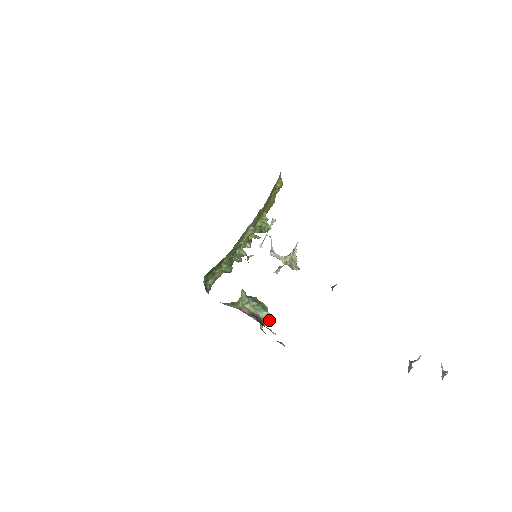
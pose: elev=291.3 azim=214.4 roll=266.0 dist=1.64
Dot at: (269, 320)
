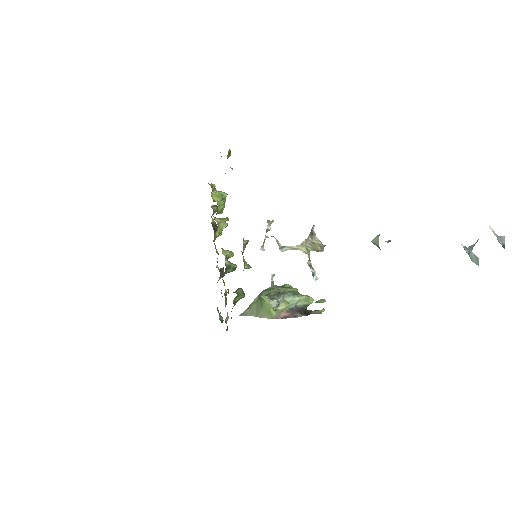
Dot at: (310, 302)
